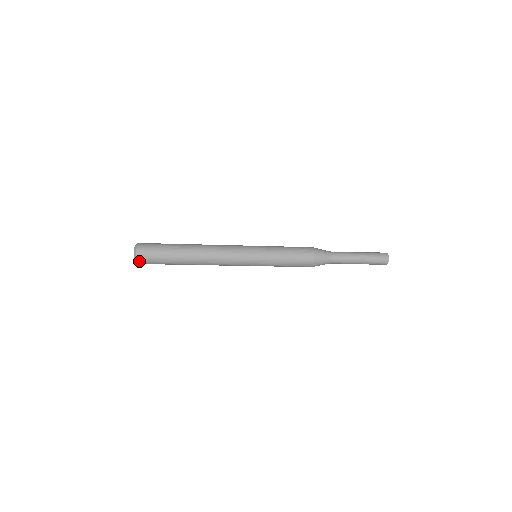
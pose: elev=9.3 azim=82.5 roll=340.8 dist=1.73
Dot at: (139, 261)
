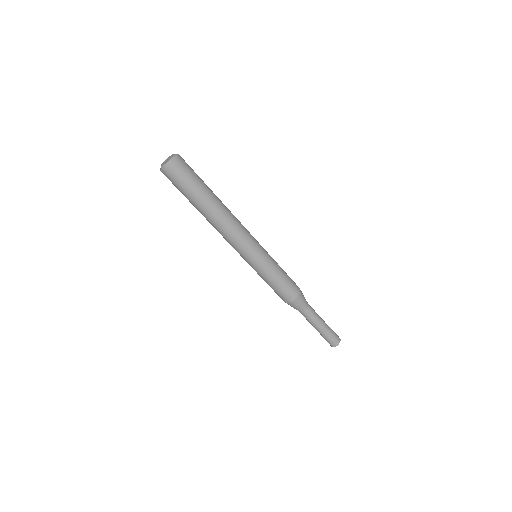
Dot at: (175, 164)
